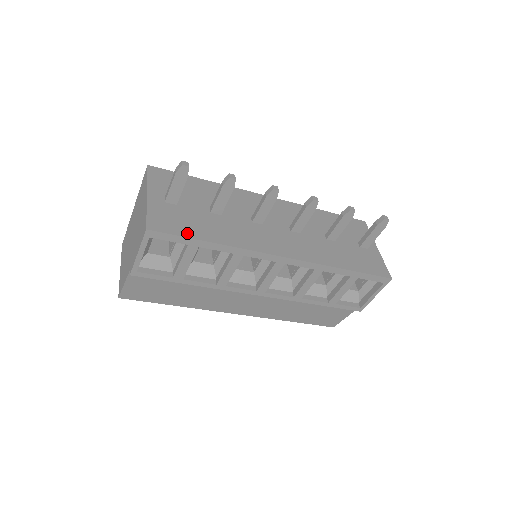
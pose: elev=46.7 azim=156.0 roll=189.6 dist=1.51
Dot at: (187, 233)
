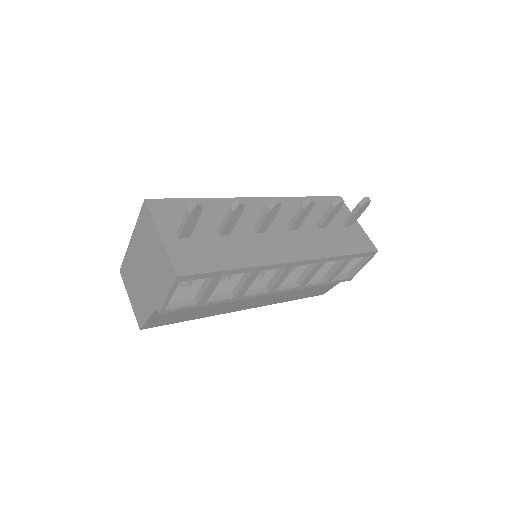
Dot at: (211, 267)
